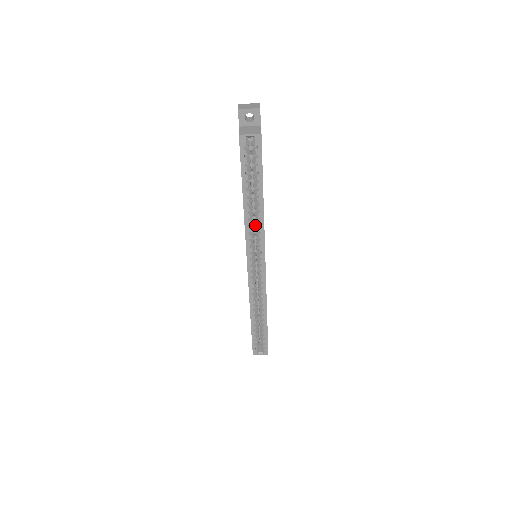
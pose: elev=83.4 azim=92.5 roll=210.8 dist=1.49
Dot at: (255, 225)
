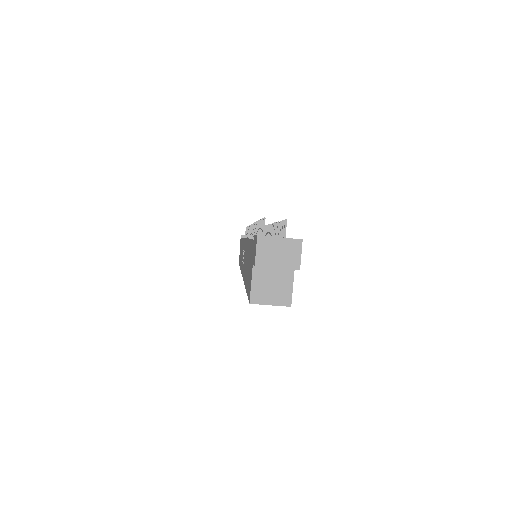
Dot at: occluded
